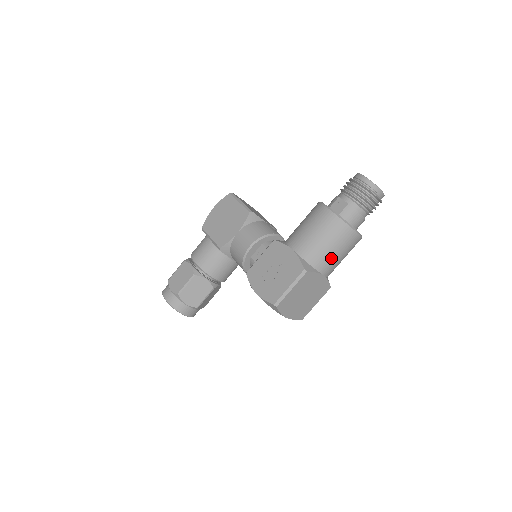
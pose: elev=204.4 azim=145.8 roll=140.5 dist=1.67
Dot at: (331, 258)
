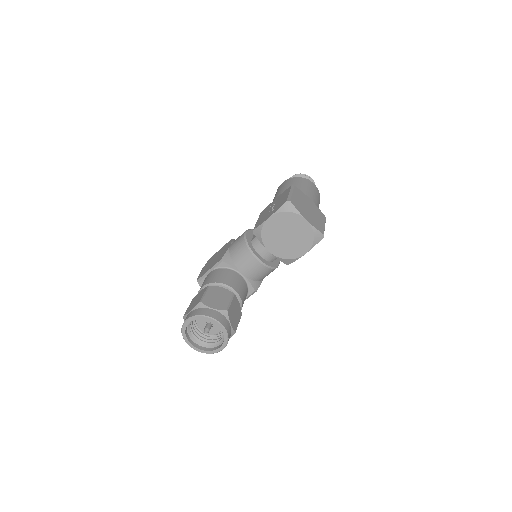
Dot at: (307, 190)
